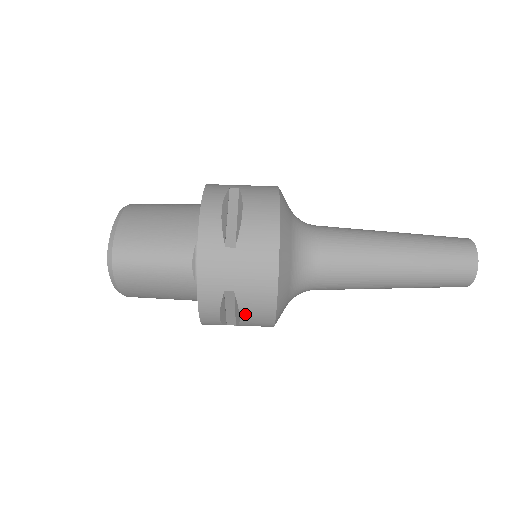
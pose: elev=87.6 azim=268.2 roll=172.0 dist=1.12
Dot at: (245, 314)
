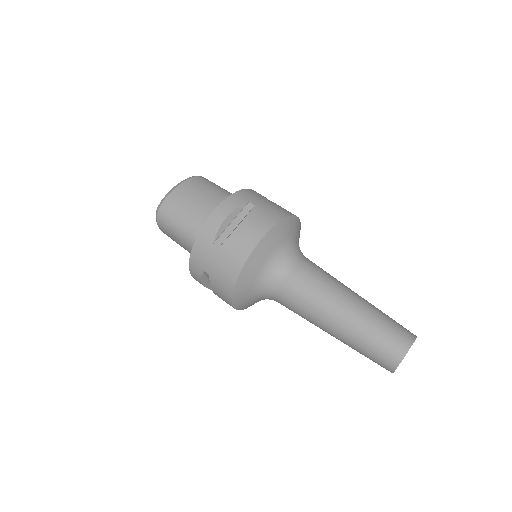
Dot at: (215, 292)
